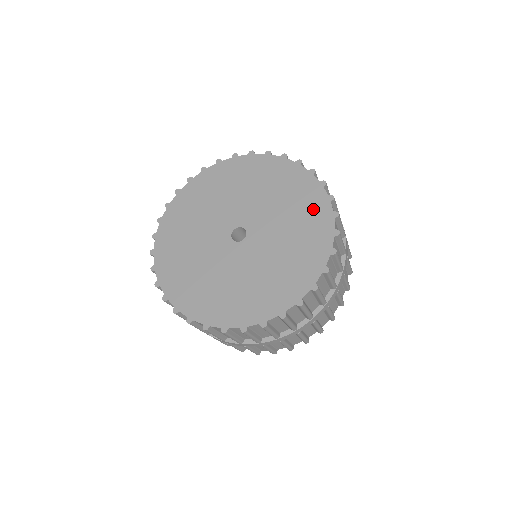
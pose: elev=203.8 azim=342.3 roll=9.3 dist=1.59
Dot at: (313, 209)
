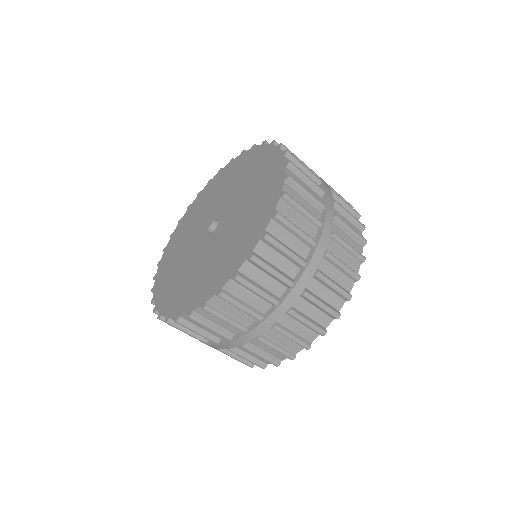
Dot at: (239, 164)
